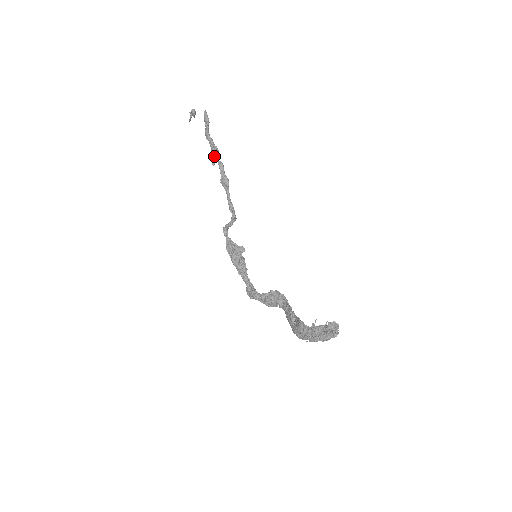
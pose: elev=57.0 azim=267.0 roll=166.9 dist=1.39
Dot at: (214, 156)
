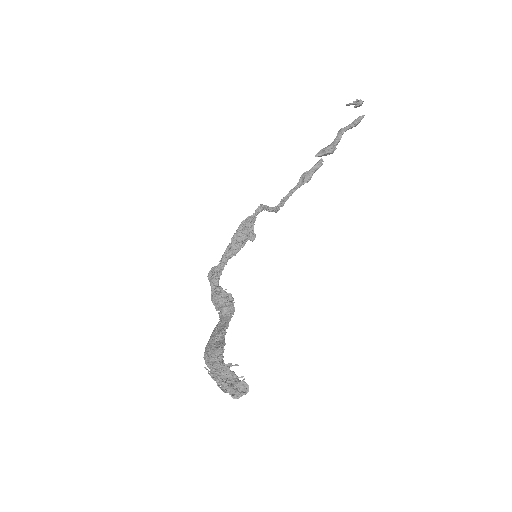
Dot at: (326, 151)
